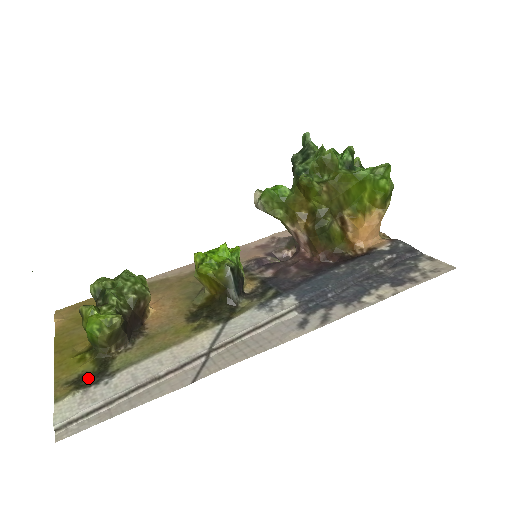
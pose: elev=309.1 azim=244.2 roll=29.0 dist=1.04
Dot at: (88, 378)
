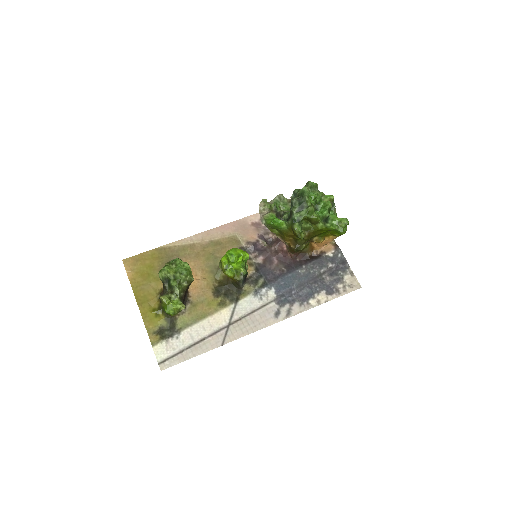
Dot at: (165, 331)
